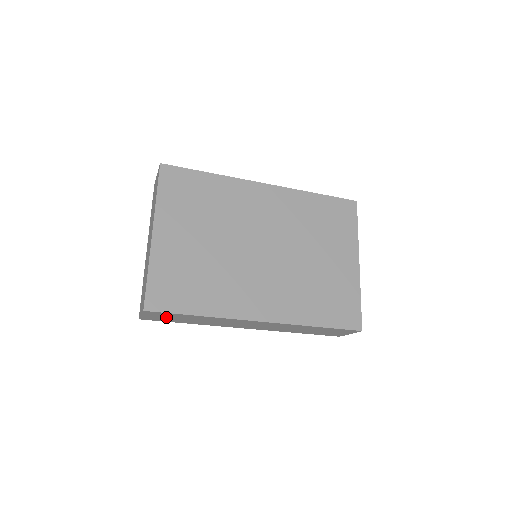
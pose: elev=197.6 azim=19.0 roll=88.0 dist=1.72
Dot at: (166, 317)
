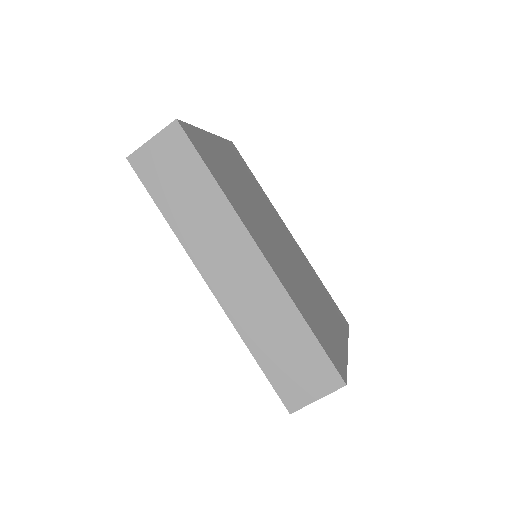
Dot at: (169, 166)
